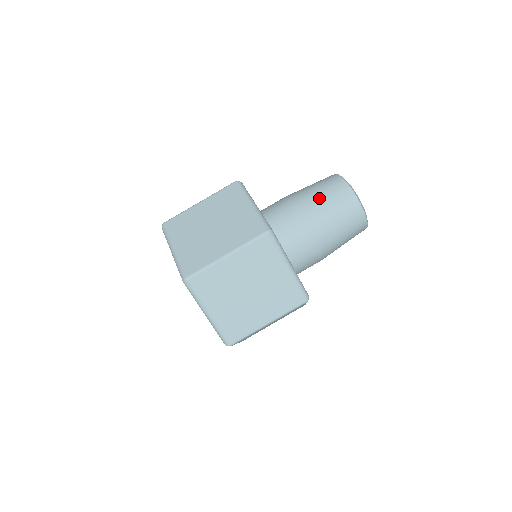
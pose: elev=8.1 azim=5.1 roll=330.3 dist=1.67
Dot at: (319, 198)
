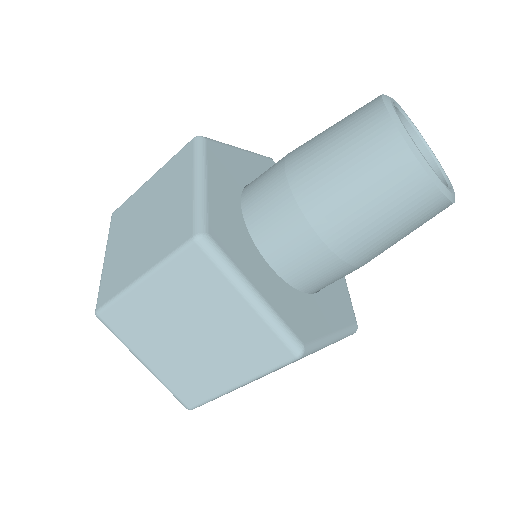
Dot at: (329, 154)
